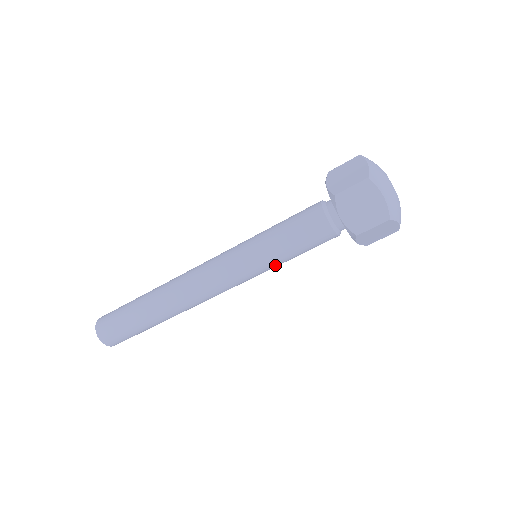
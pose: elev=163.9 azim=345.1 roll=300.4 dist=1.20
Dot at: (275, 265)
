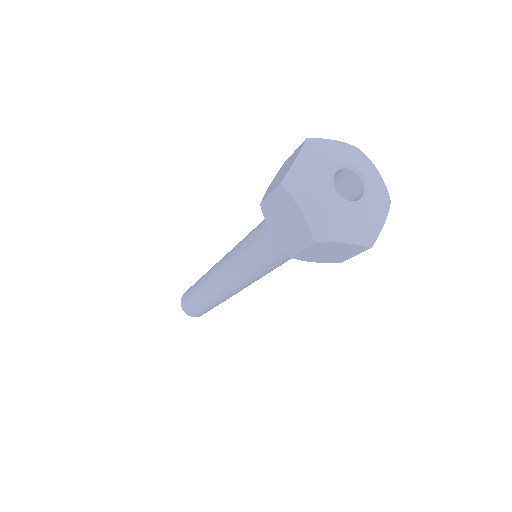
Dot at: (264, 271)
